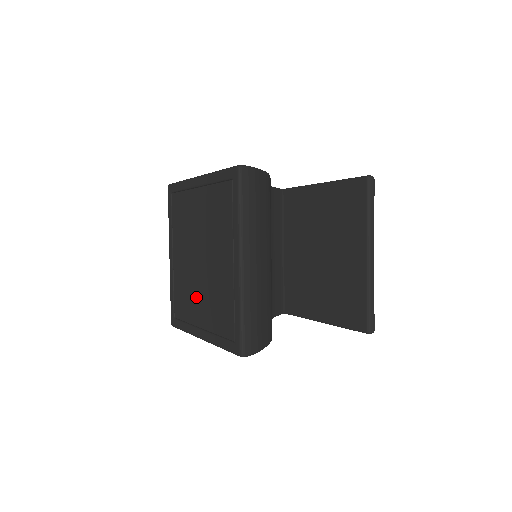
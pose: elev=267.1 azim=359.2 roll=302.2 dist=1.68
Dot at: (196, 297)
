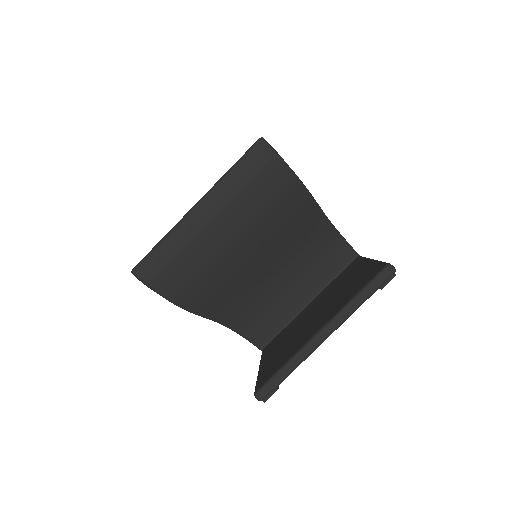
Dot at: occluded
